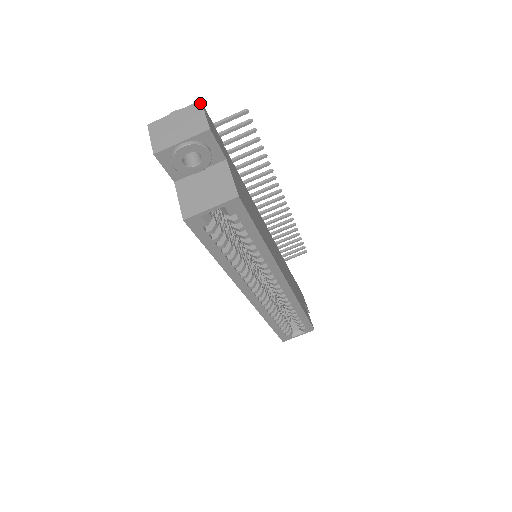
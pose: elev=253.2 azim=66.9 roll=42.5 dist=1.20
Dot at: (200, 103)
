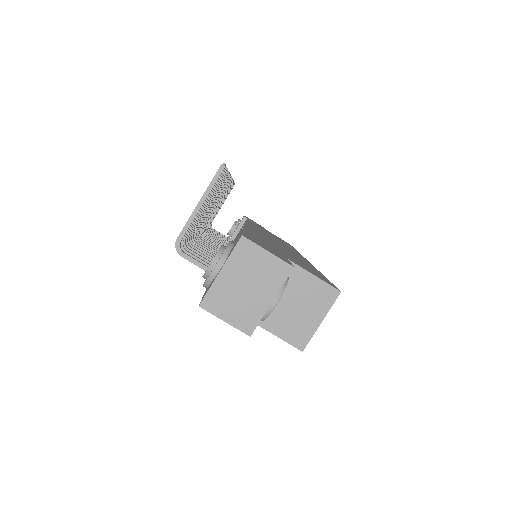
Dot at: (246, 240)
